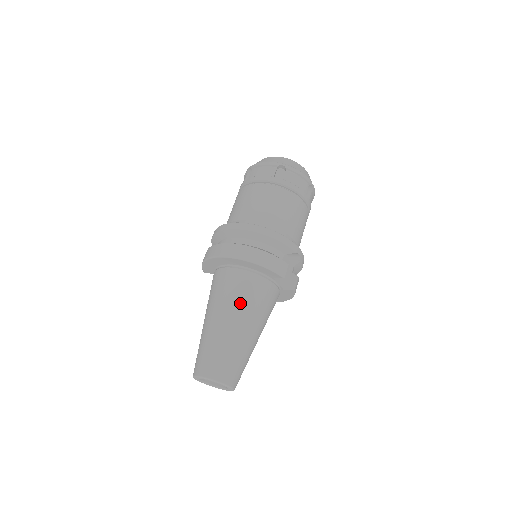
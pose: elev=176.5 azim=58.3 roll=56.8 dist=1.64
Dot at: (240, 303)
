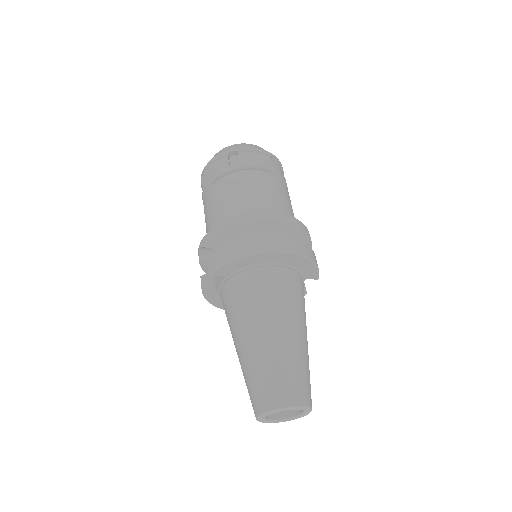
Dot at: (300, 308)
